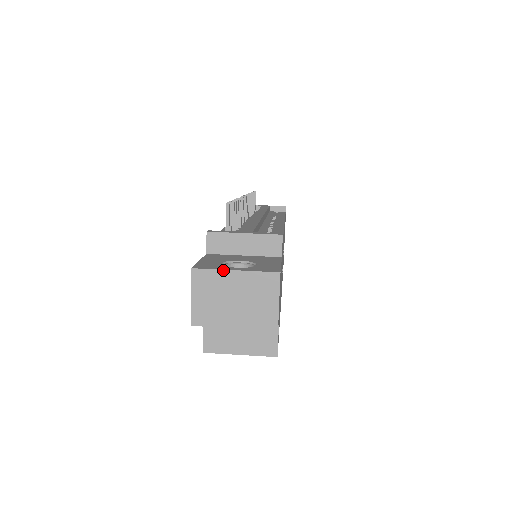
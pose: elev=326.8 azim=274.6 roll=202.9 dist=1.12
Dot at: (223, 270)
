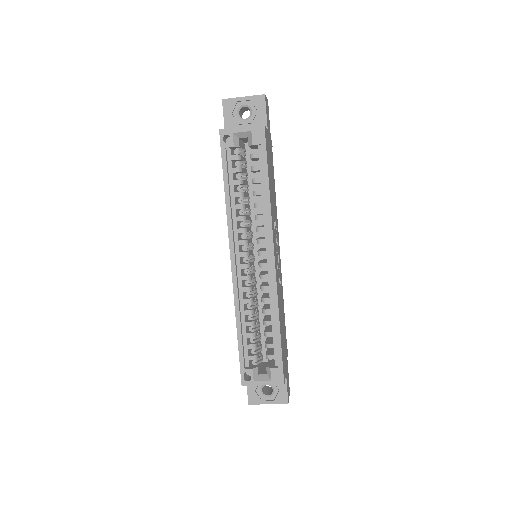
Dot at: occluded
